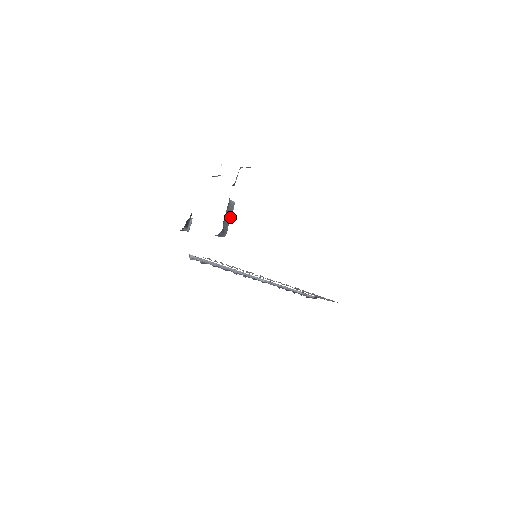
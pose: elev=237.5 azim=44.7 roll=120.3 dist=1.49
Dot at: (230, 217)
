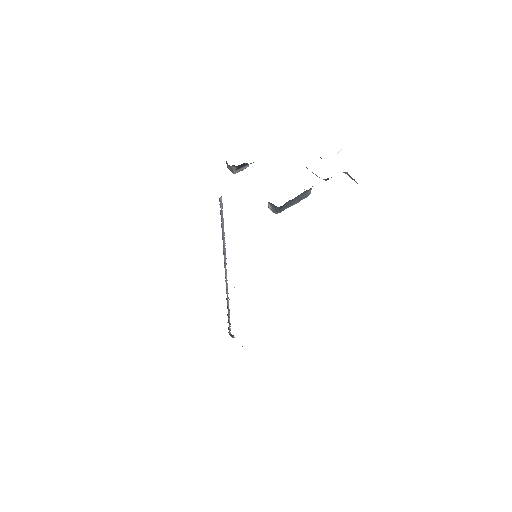
Dot at: (296, 202)
